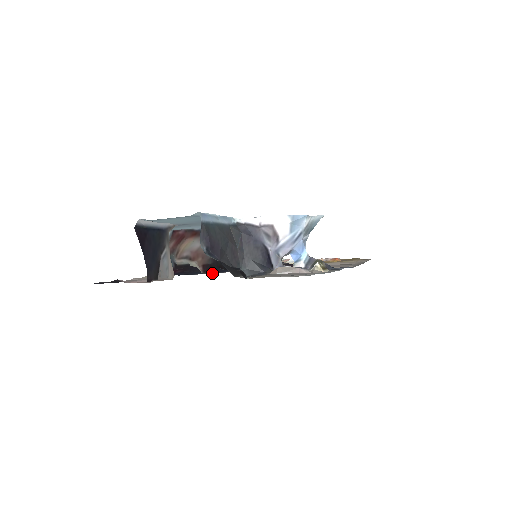
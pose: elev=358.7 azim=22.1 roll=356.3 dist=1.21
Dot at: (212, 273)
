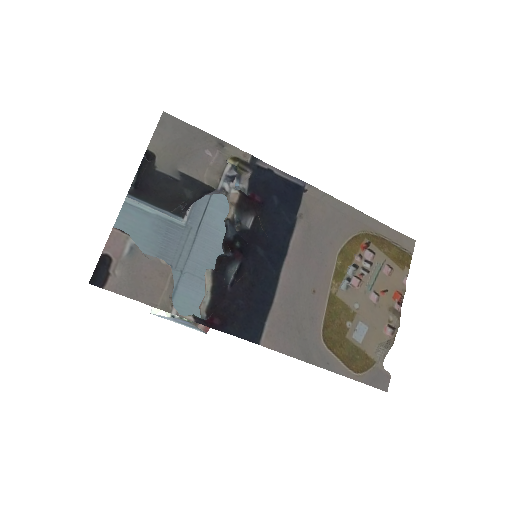
Dot at: (263, 319)
